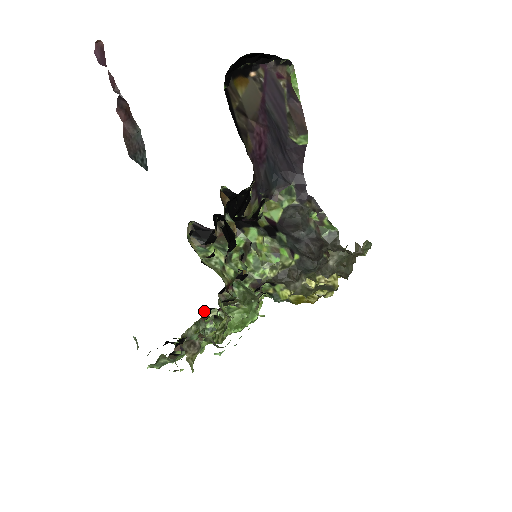
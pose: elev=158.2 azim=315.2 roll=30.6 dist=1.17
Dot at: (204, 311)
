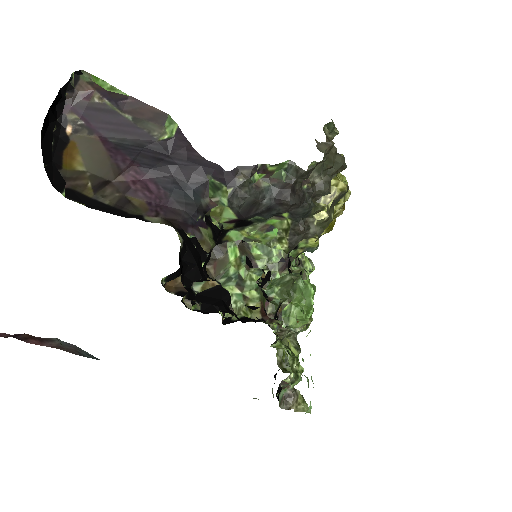
Dot at: occluded
